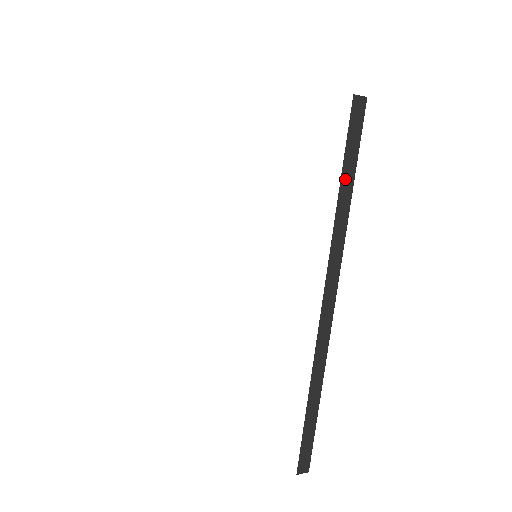
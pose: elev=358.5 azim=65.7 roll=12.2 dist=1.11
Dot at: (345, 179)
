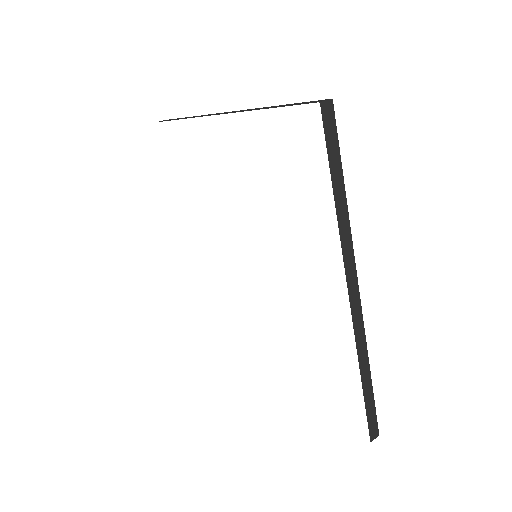
Dot at: (336, 184)
